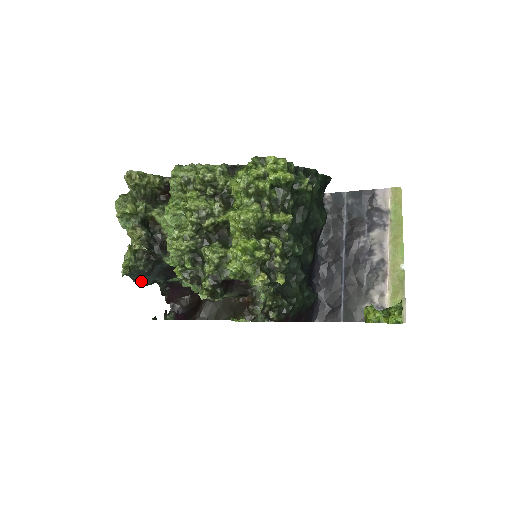
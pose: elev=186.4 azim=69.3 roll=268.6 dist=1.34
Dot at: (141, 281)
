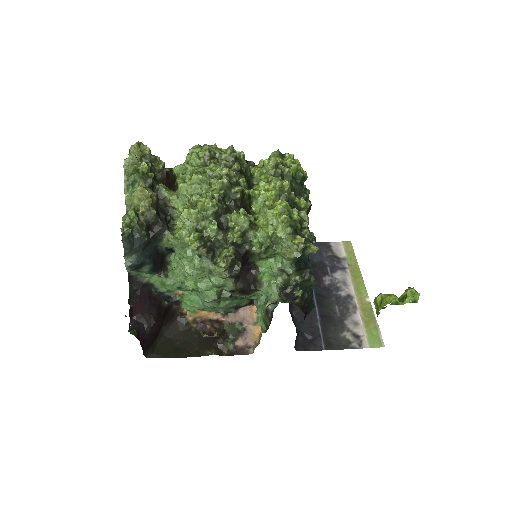
Dot at: (128, 258)
